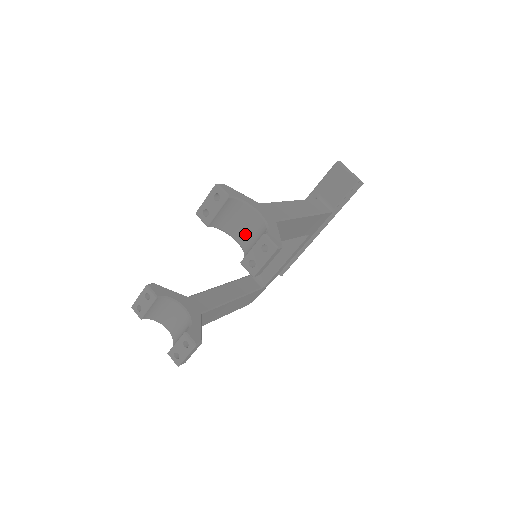
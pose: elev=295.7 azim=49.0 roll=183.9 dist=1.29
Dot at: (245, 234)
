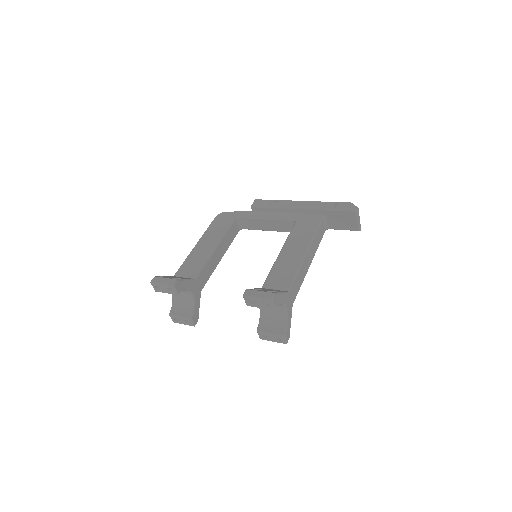
Dot at: occluded
